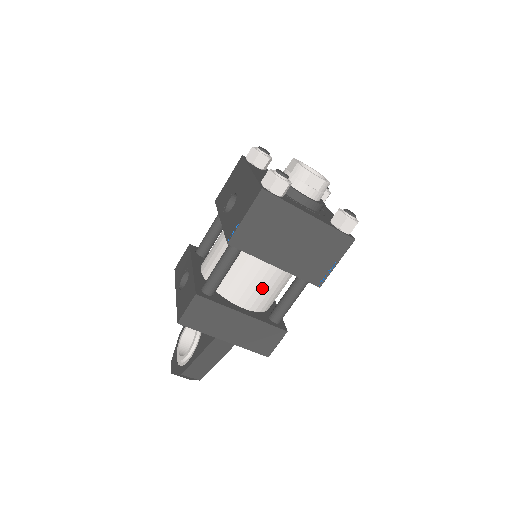
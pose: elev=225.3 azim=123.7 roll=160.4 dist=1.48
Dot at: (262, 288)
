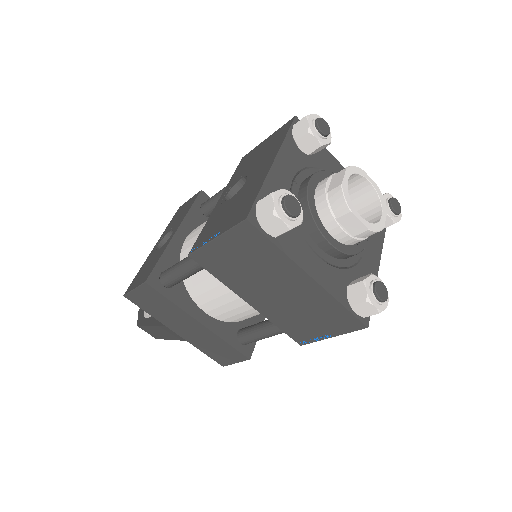
Dot at: (233, 307)
